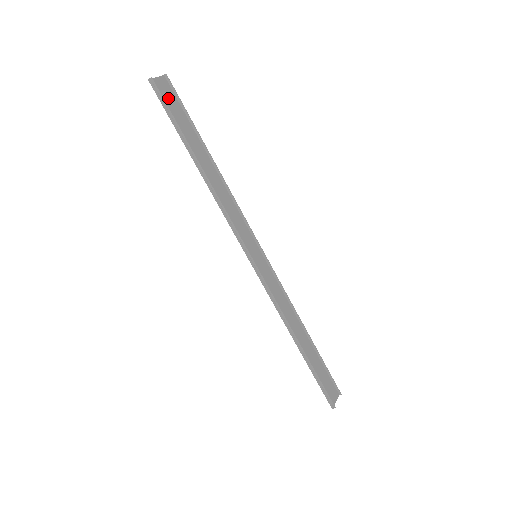
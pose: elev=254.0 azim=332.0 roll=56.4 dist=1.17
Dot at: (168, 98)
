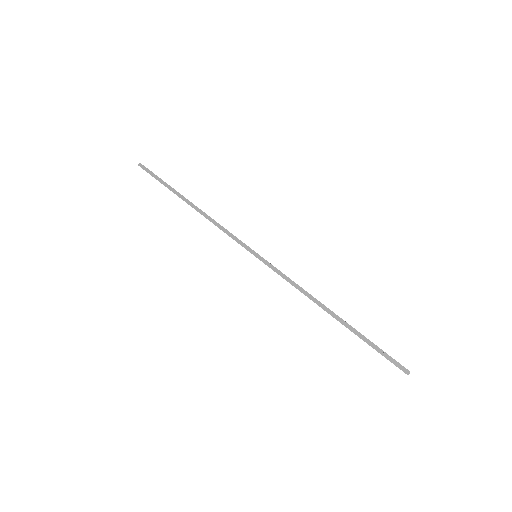
Dot at: occluded
